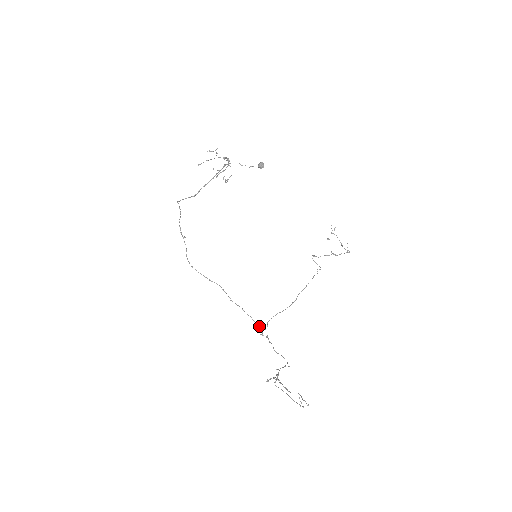
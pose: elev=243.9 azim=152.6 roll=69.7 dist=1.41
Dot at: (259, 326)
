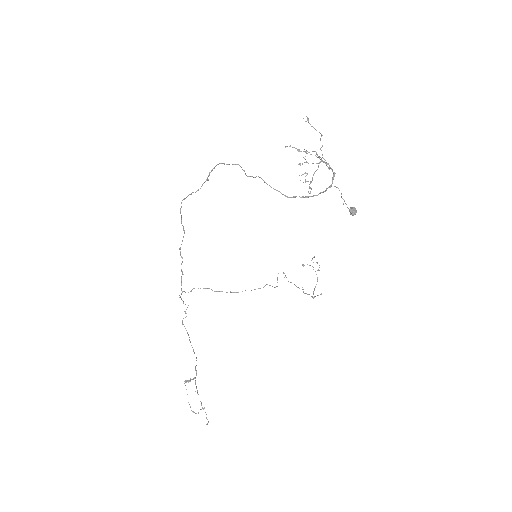
Dot at: occluded
